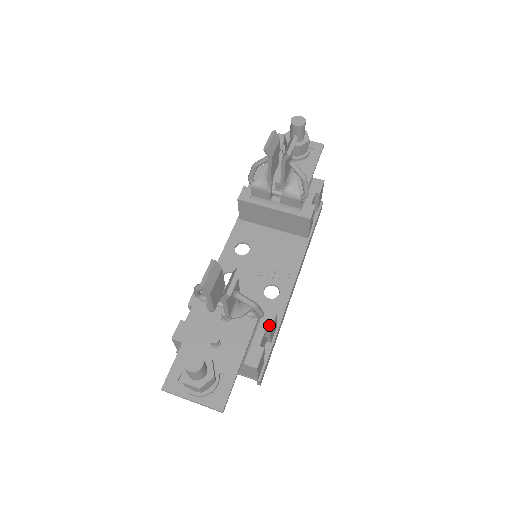
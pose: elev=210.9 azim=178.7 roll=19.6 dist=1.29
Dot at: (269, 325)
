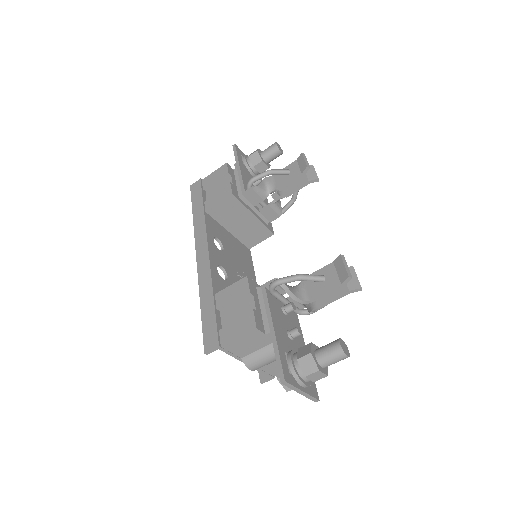
Dot at: occluded
